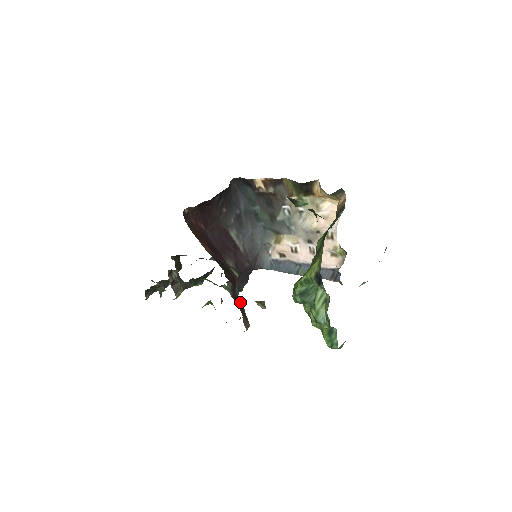
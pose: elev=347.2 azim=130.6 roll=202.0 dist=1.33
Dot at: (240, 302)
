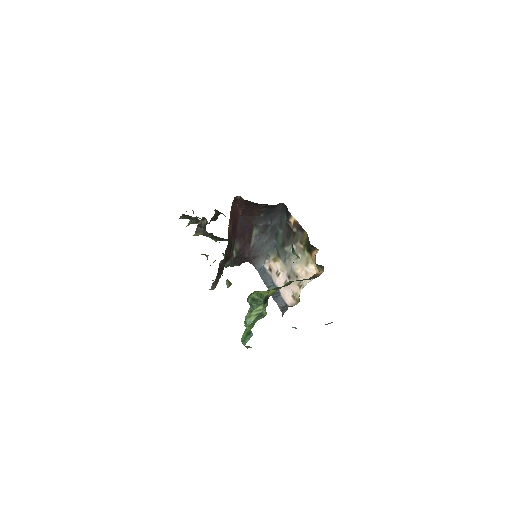
Dot at: (222, 272)
